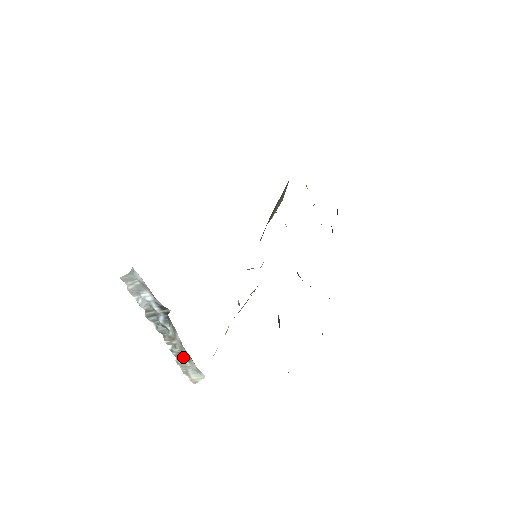
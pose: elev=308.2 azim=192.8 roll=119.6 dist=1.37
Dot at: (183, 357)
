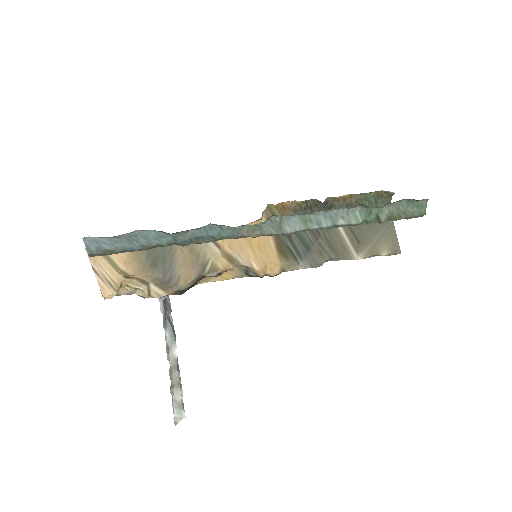
Dot at: (175, 382)
